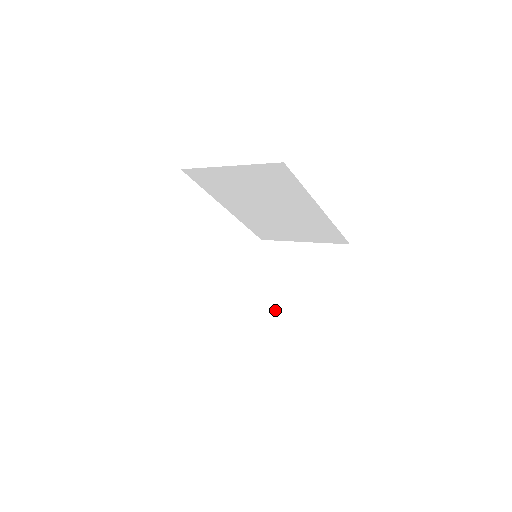
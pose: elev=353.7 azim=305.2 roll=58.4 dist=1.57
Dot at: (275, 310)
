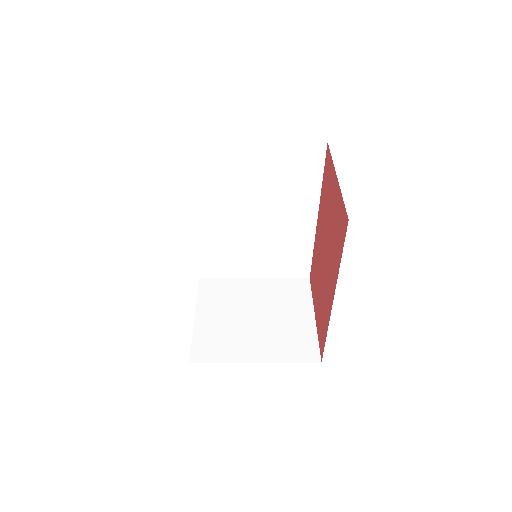
Dot at: (243, 343)
